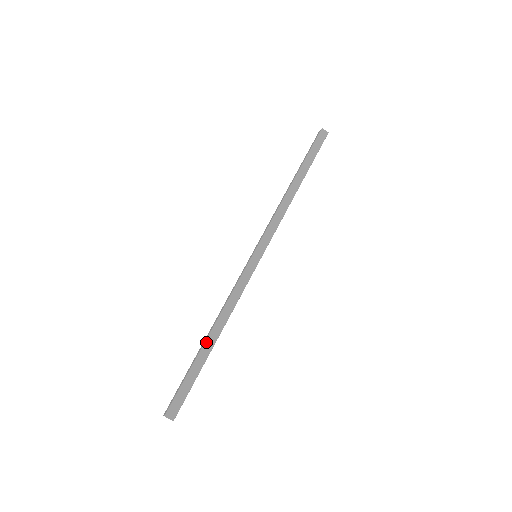
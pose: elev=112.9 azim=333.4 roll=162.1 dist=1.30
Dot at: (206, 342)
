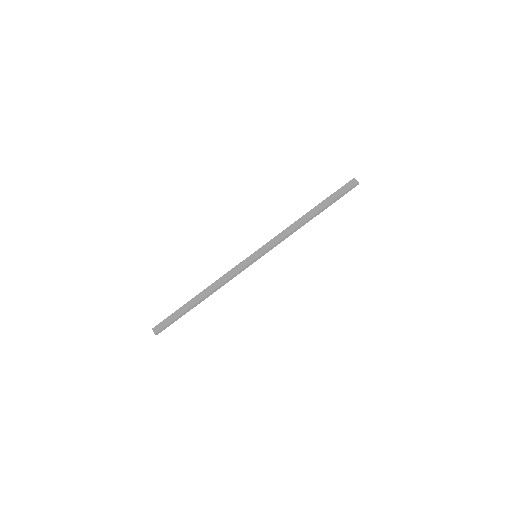
Dot at: (195, 297)
